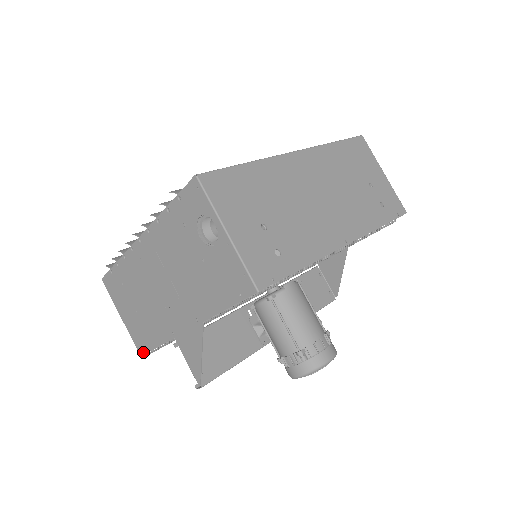
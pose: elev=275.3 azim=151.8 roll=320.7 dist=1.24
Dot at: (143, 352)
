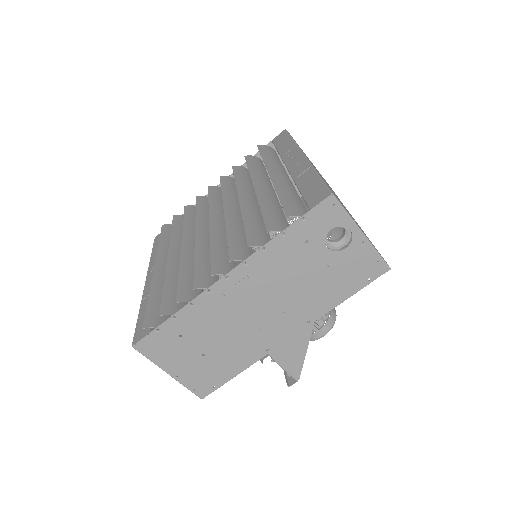
Dot at: (208, 392)
